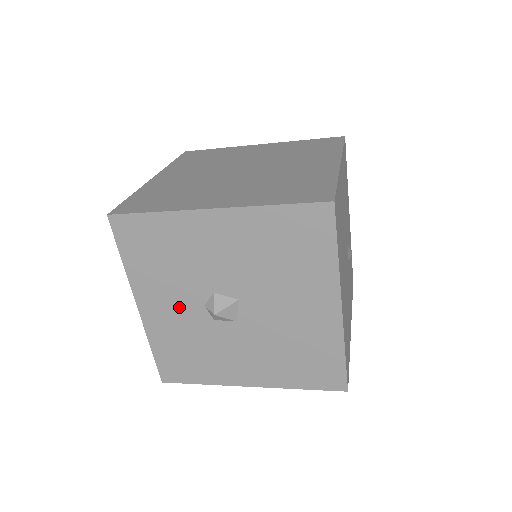
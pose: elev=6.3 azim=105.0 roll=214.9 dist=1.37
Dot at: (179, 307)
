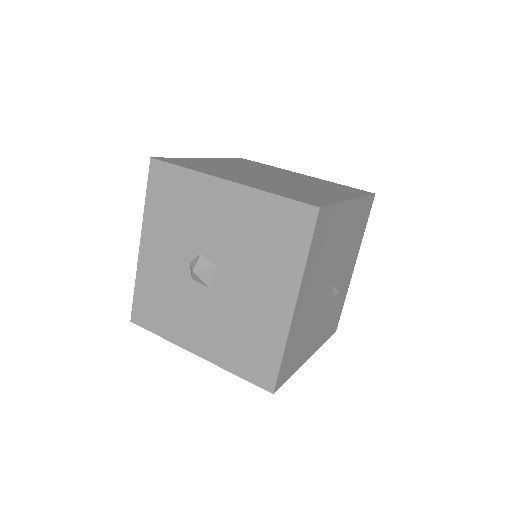
Dot at: (170, 256)
